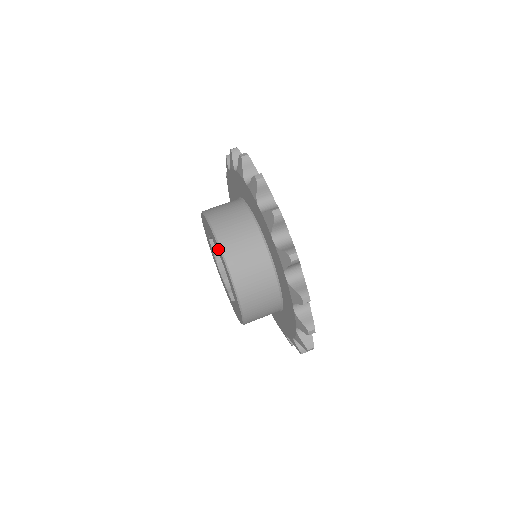
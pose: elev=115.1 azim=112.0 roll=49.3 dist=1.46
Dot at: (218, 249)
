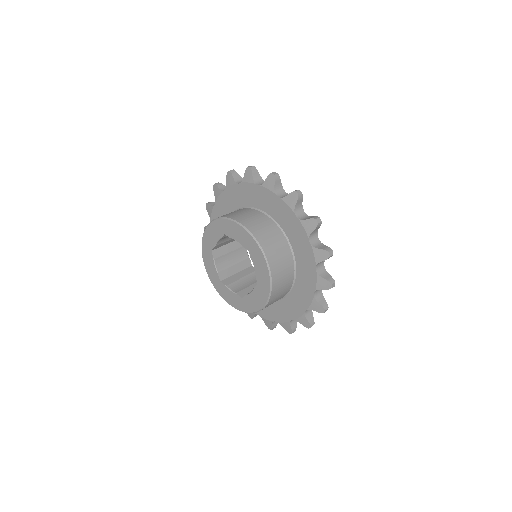
Dot at: (215, 228)
